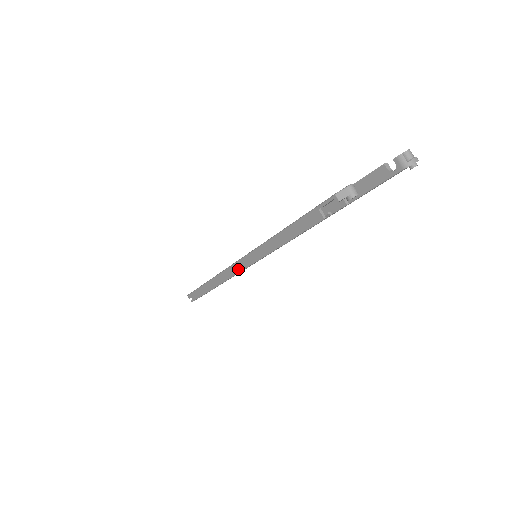
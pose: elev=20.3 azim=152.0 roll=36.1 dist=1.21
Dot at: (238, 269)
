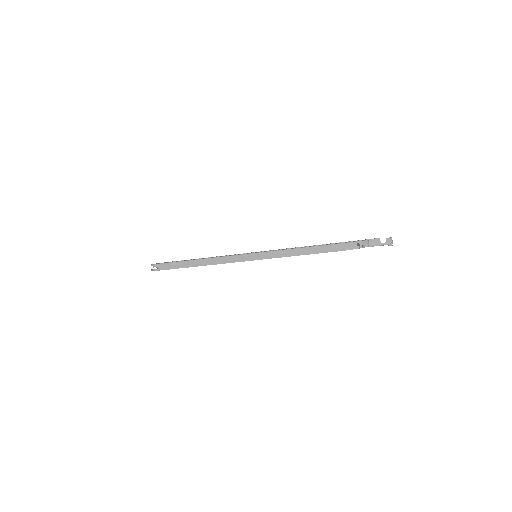
Dot at: (245, 259)
